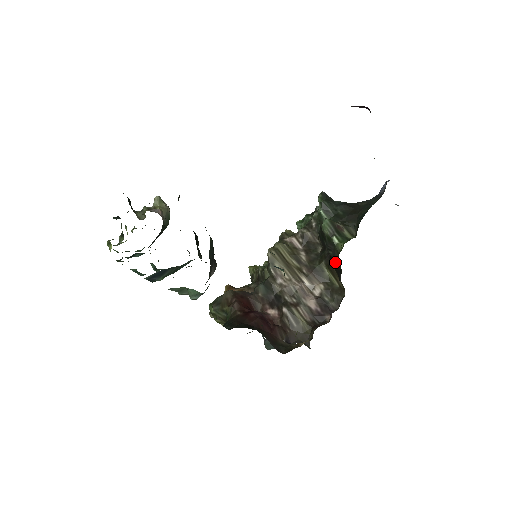
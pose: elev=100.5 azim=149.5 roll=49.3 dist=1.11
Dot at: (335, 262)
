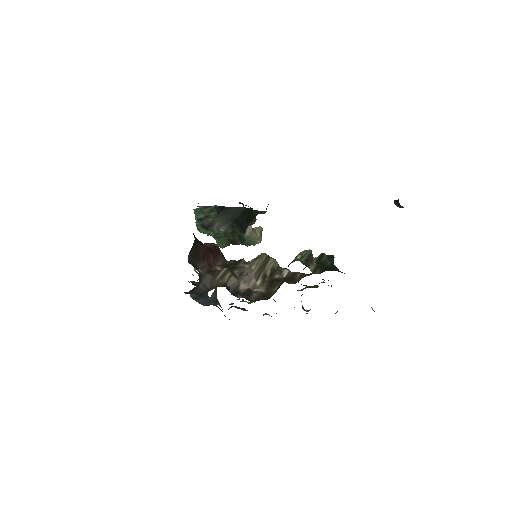
Dot at: occluded
